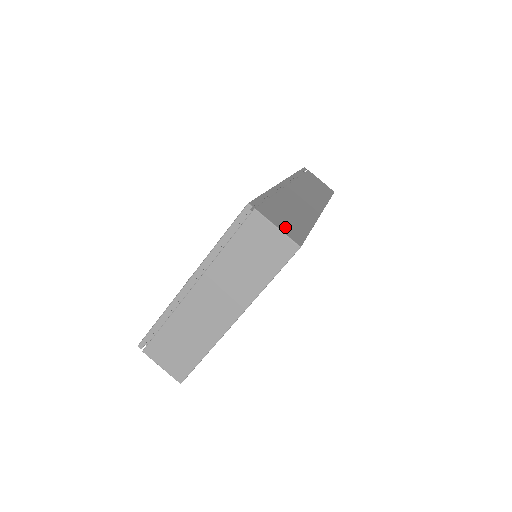
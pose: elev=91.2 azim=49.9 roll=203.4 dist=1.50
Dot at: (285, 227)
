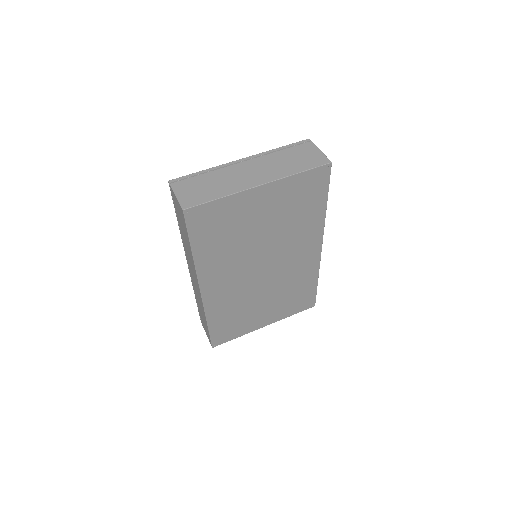
Dot at: occluded
